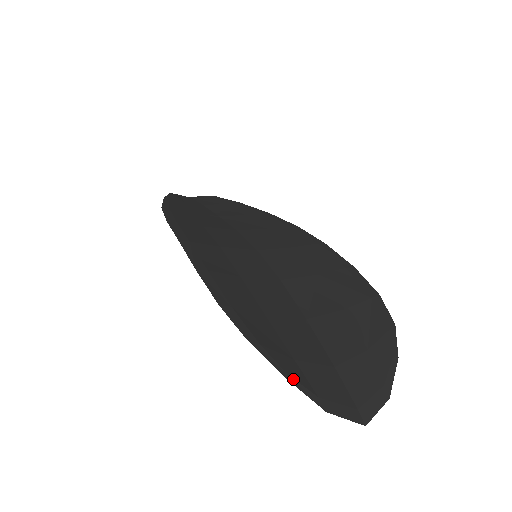
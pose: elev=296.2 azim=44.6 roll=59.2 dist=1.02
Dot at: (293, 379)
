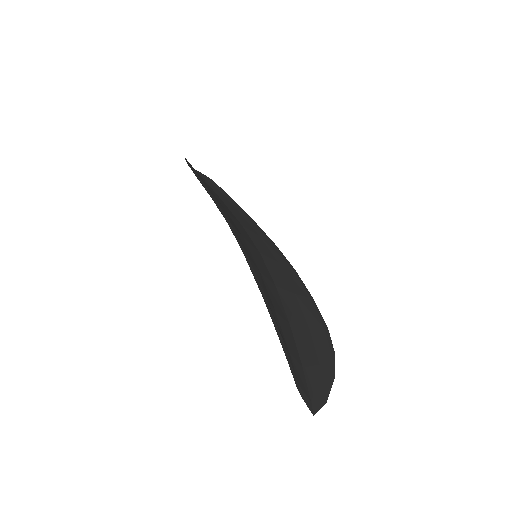
Dot at: (292, 366)
